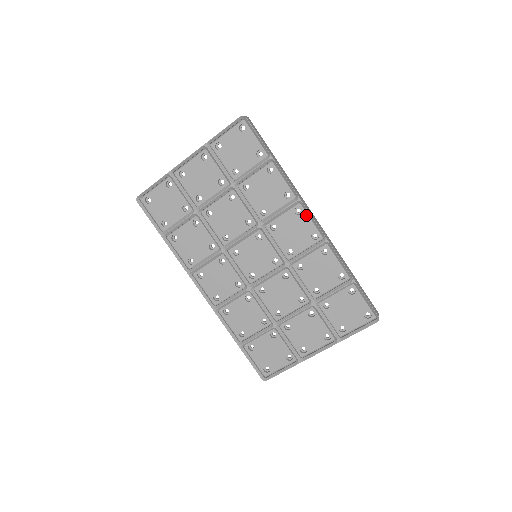
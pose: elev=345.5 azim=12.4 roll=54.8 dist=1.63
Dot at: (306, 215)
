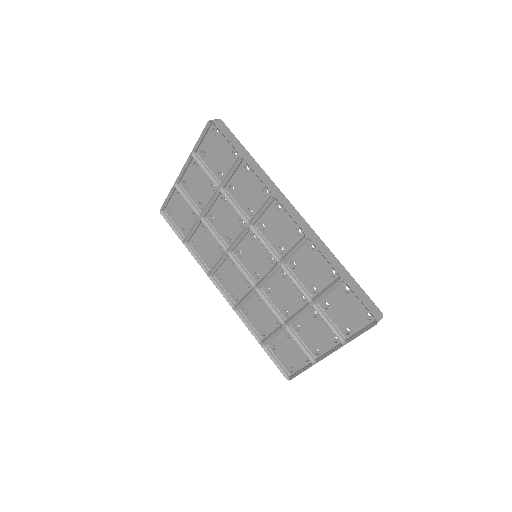
Dot at: (285, 211)
